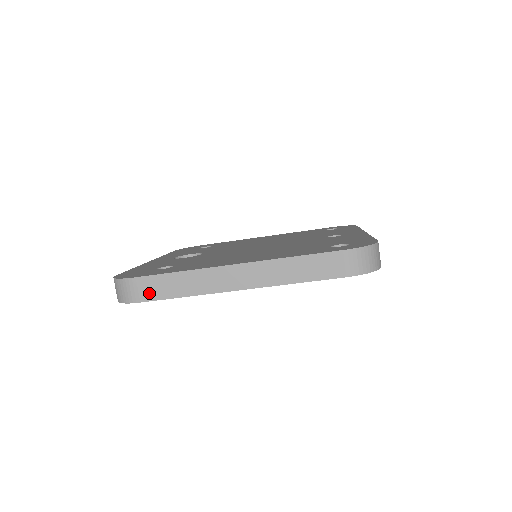
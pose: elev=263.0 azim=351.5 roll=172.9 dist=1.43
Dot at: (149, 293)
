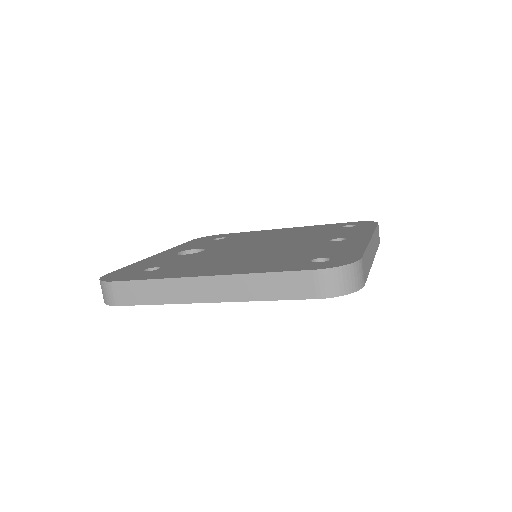
Dot at: (126, 298)
